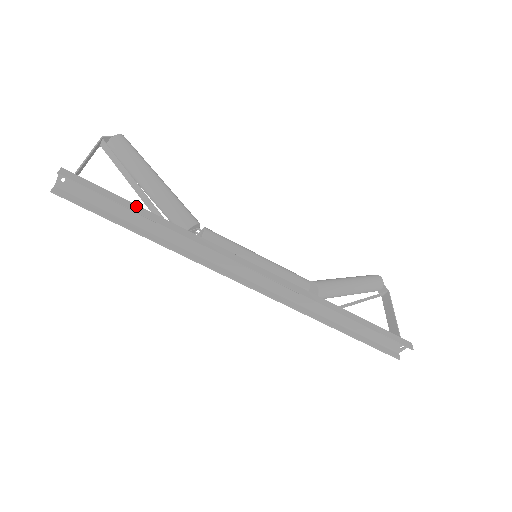
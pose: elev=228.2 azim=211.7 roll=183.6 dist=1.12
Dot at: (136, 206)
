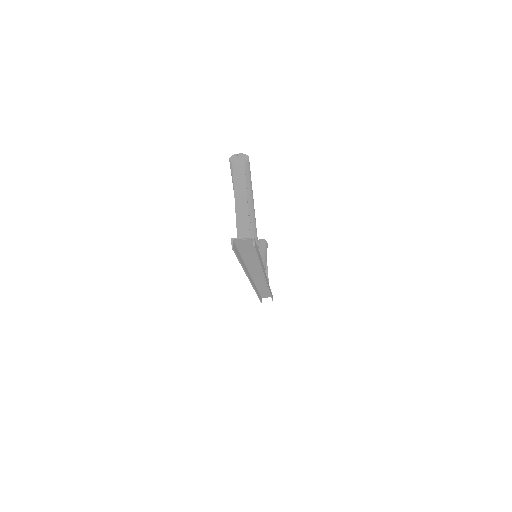
Dot at: occluded
